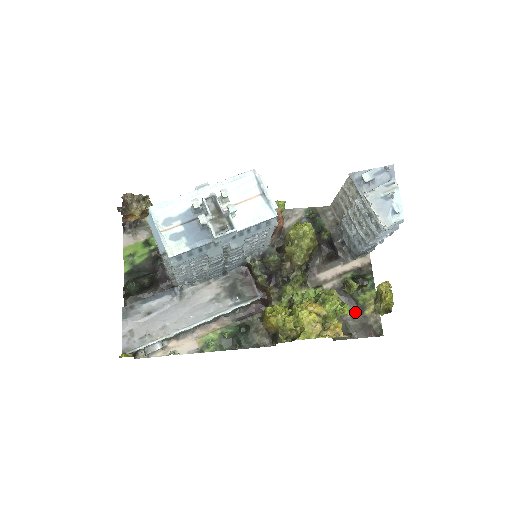
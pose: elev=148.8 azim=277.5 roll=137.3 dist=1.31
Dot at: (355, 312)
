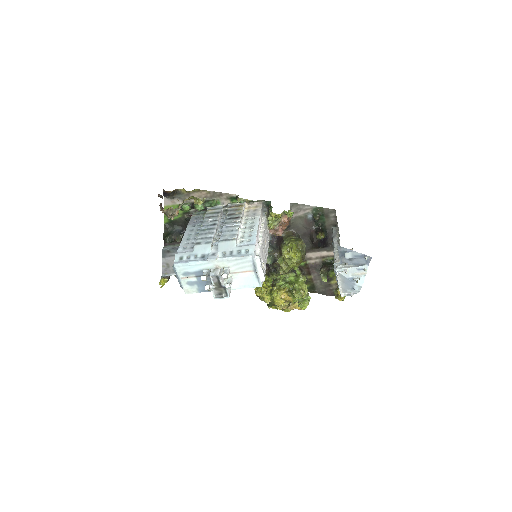
Dot at: occluded
